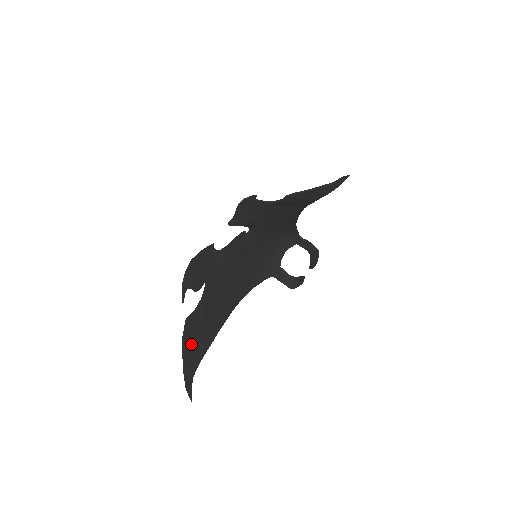
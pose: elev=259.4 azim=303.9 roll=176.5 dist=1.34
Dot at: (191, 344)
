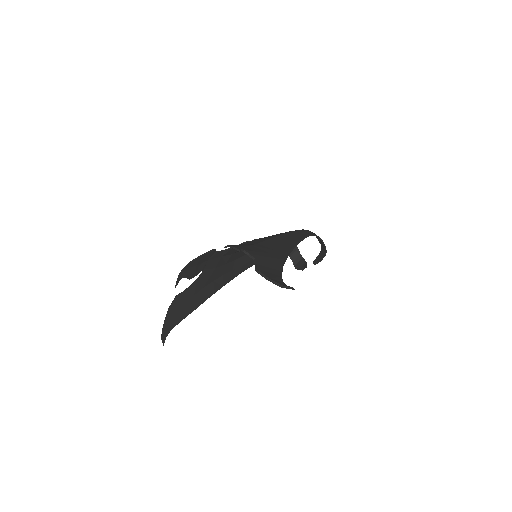
Dot at: (174, 312)
